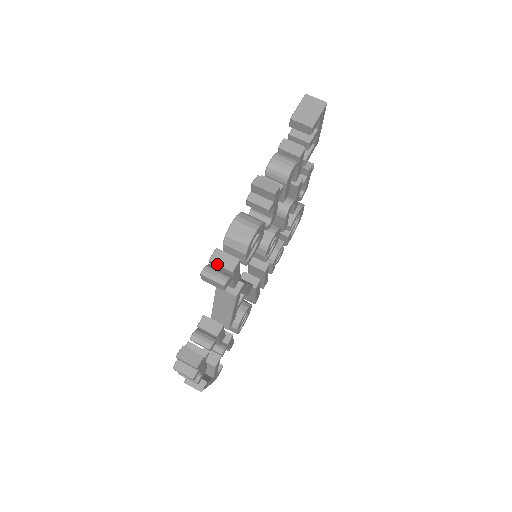
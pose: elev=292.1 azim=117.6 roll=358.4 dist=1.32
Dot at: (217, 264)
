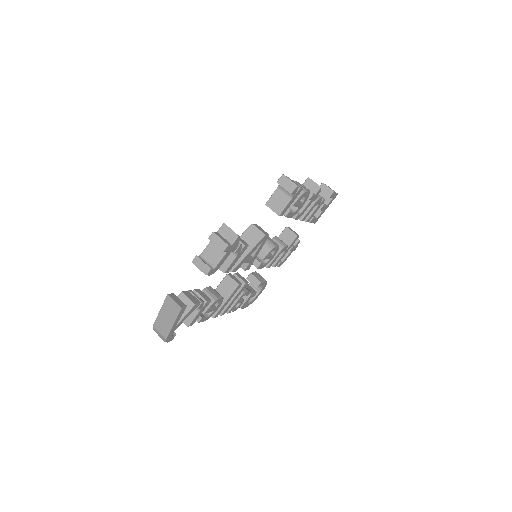
Dot at: occluded
